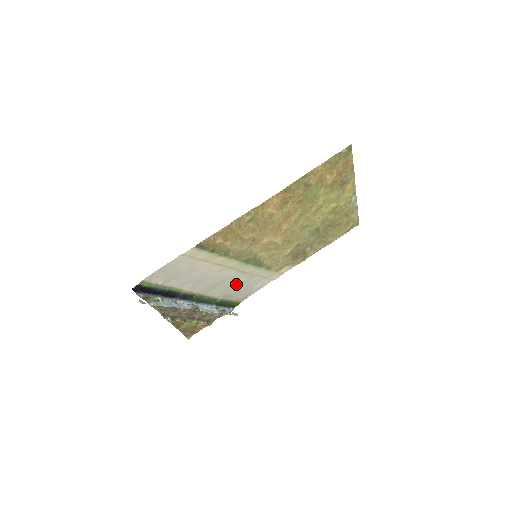
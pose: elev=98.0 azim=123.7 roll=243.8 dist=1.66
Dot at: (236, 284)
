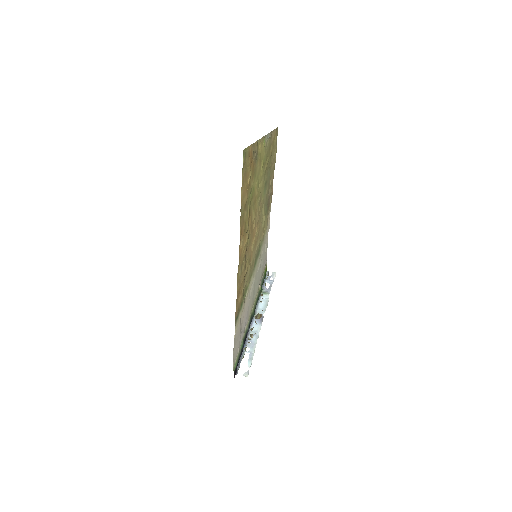
Dot at: (259, 272)
